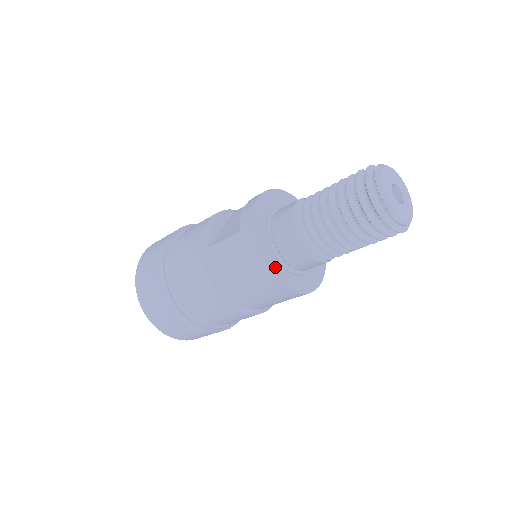
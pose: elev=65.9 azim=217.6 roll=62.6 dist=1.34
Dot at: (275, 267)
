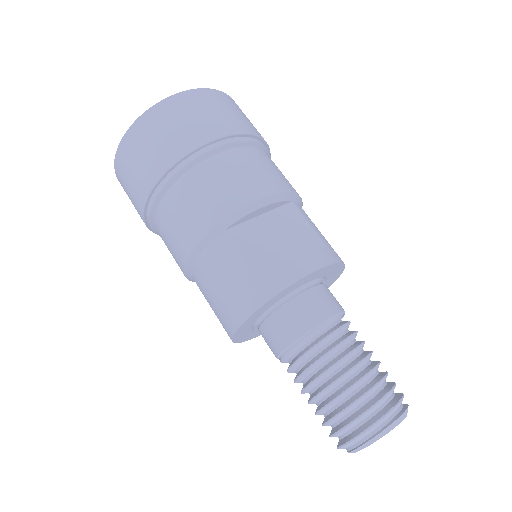
Dot at: (245, 328)
